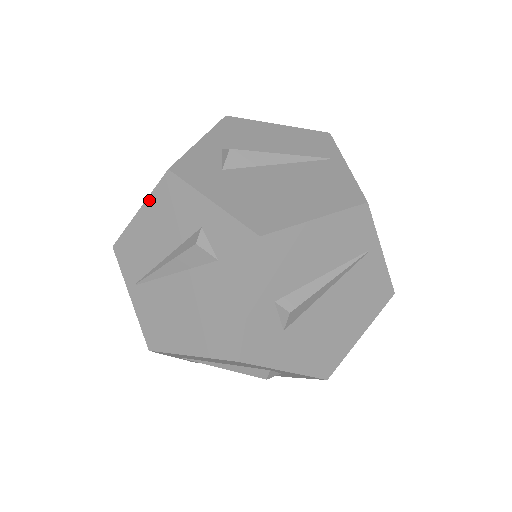
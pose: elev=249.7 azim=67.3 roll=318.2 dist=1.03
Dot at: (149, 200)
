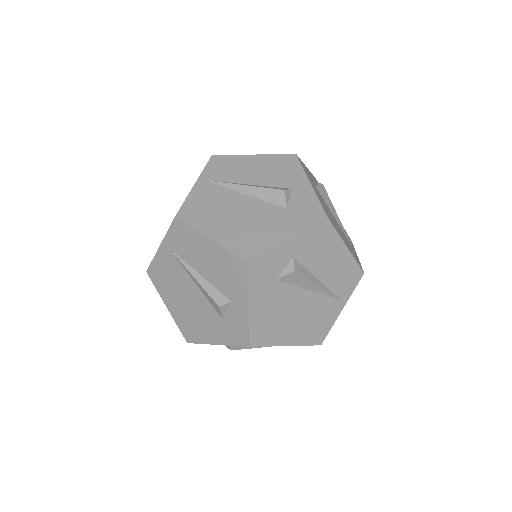
Dot at: (268, 156)
